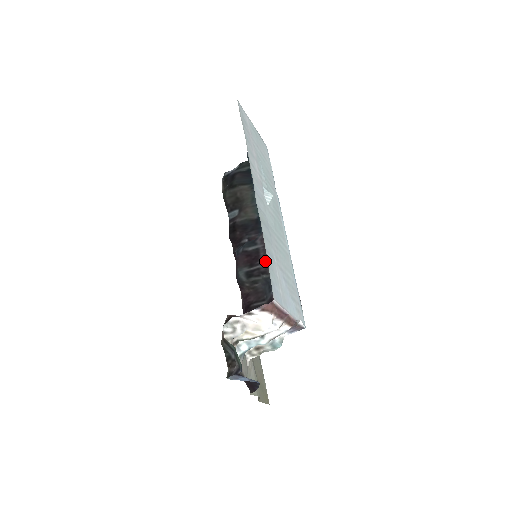
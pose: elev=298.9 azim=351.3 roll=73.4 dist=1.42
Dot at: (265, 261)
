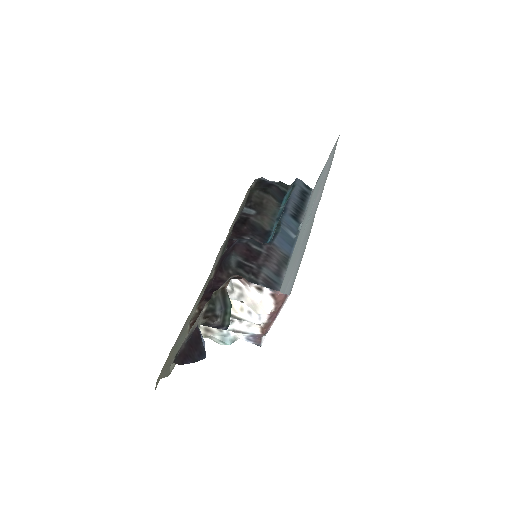
Dot at: (261, 266)
